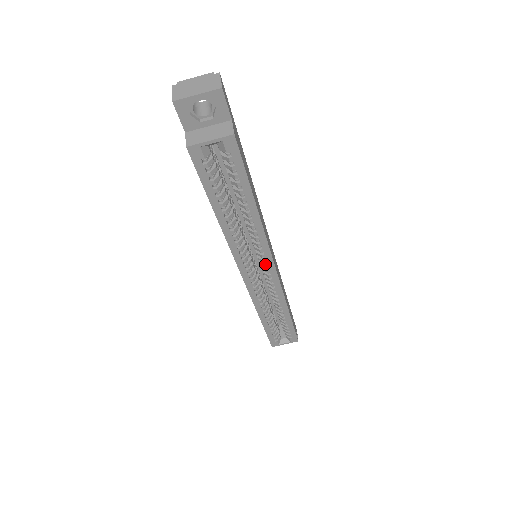
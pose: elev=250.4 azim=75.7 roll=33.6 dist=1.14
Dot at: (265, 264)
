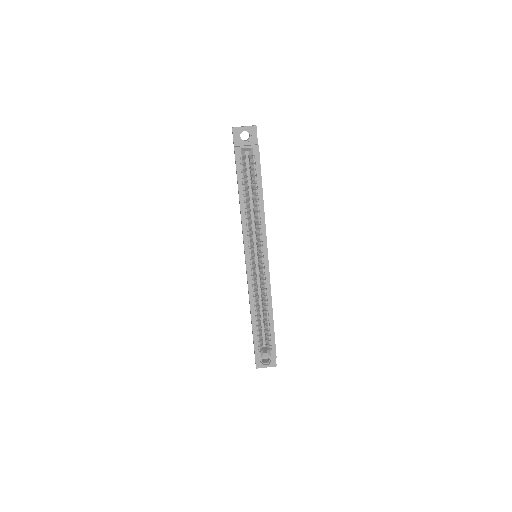
Dot at: (262, 252)
